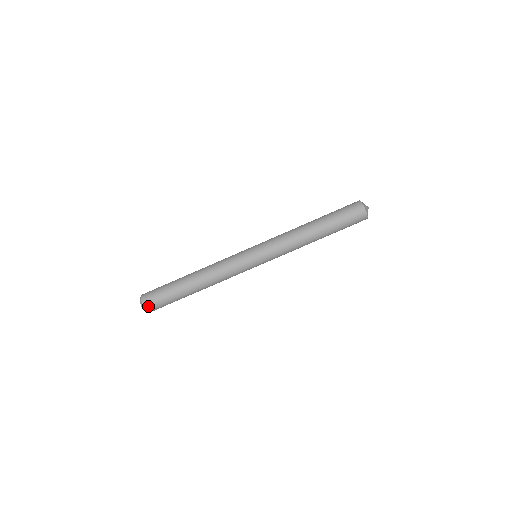
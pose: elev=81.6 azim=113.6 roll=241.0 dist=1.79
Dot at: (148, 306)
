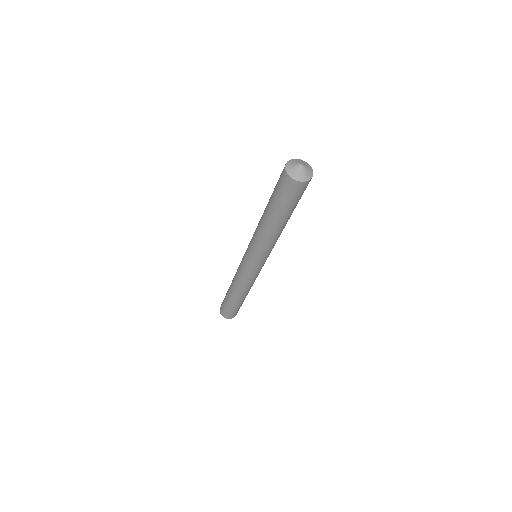
Dot at: occluded
